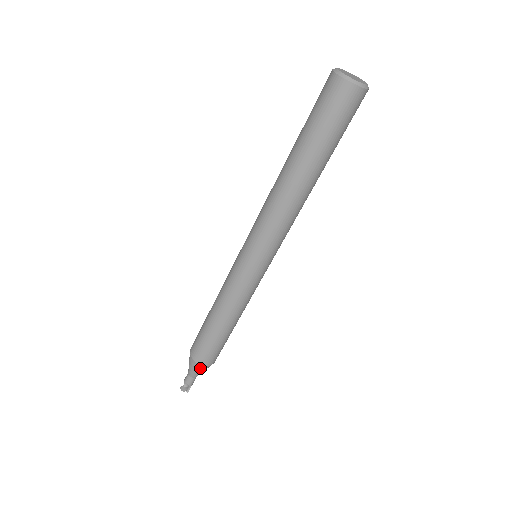
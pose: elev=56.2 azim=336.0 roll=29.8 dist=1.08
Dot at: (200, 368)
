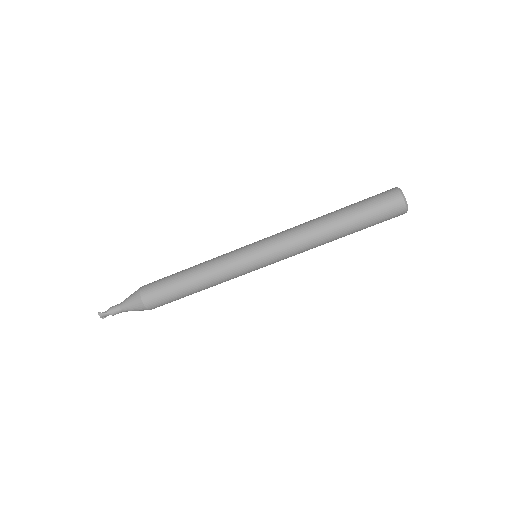
Dot at: (142, 309)
